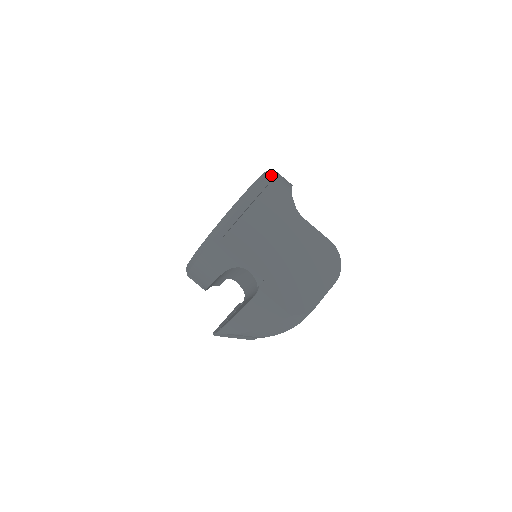
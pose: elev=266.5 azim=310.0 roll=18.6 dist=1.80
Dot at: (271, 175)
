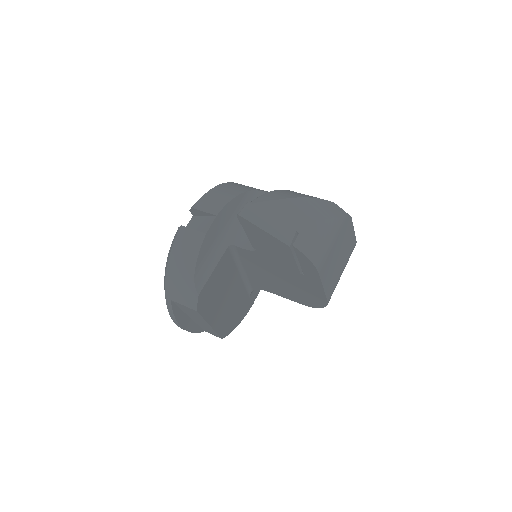
Dot at: occluded
